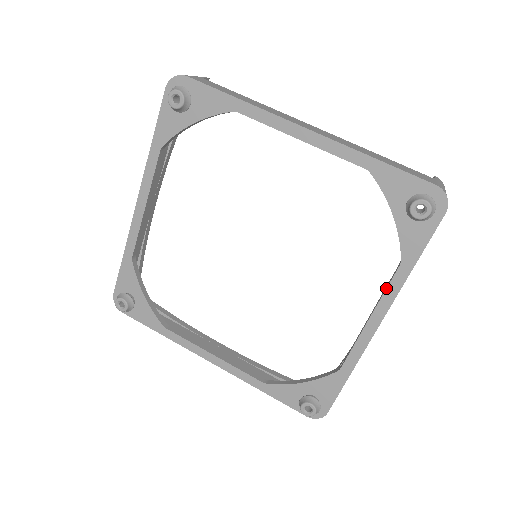
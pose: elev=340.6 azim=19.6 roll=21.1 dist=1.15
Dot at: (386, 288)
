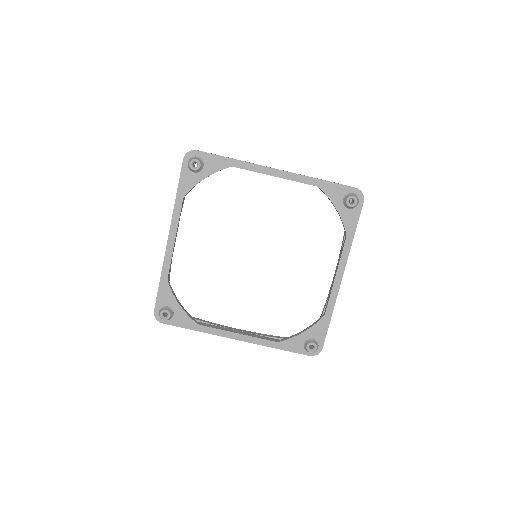
Dot at: (341, 253)
